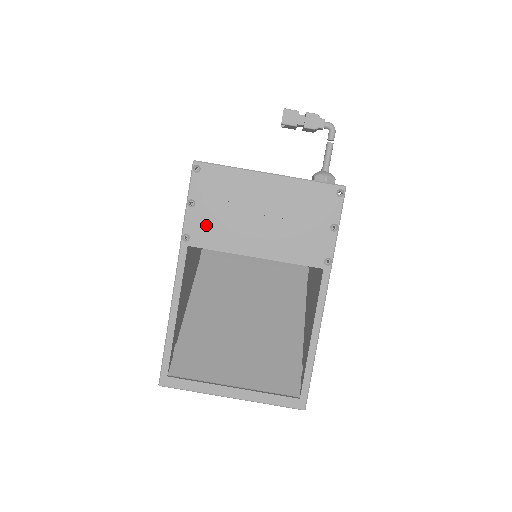
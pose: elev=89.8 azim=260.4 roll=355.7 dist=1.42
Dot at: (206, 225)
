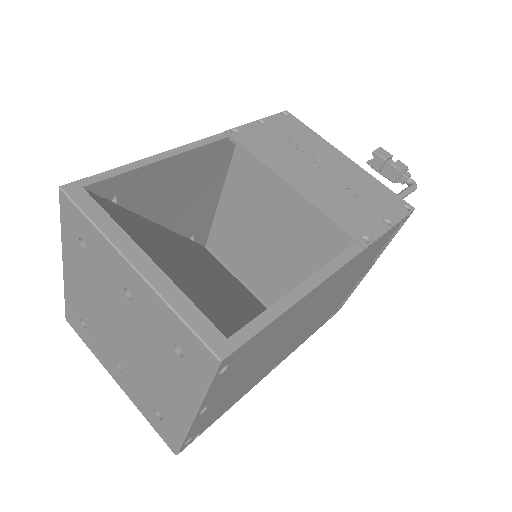
Dot at: (261, 139)
